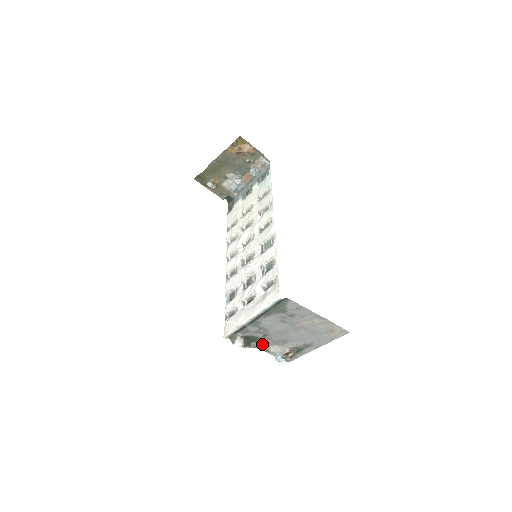
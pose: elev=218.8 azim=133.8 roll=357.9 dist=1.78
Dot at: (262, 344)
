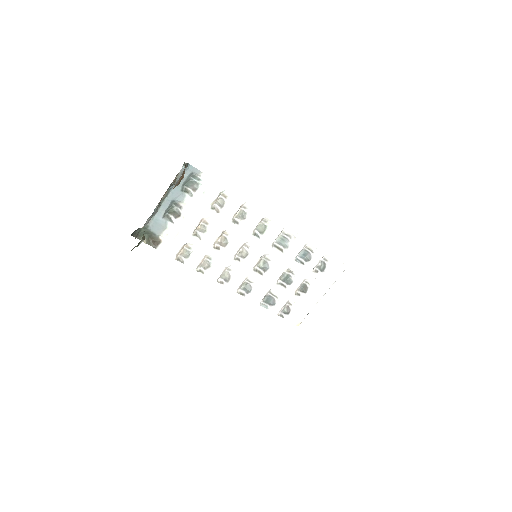
Dot at: occluded
